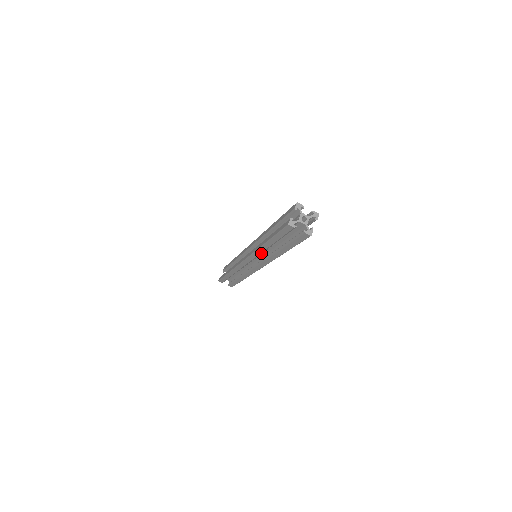
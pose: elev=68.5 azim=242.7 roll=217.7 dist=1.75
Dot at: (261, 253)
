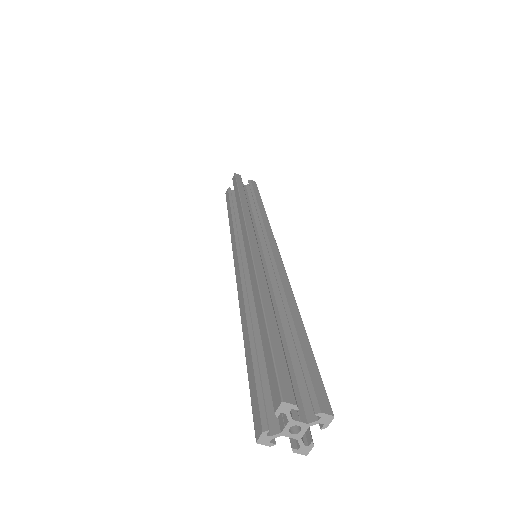
Dot at: occluded
